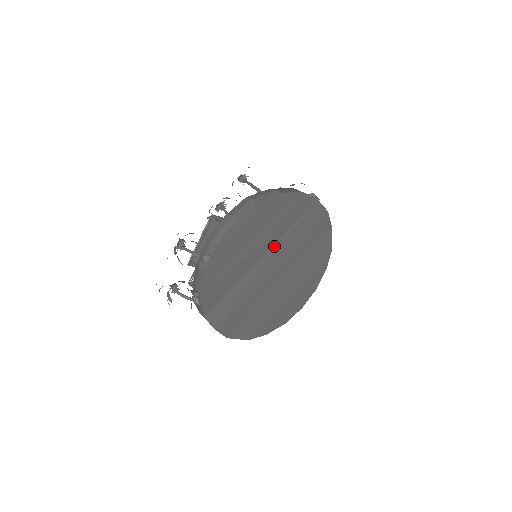
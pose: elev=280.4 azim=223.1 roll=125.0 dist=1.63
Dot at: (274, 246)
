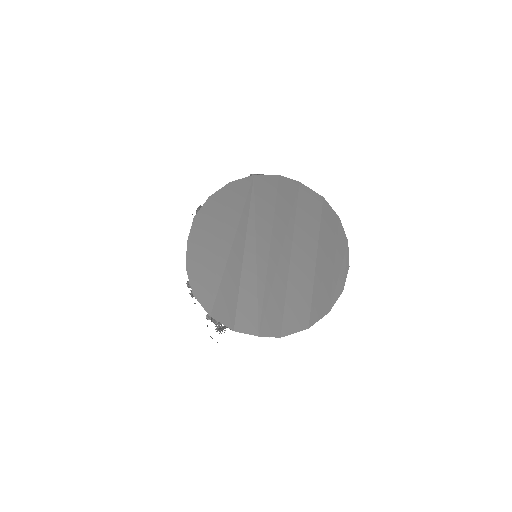
Dot at: (249, 236)
